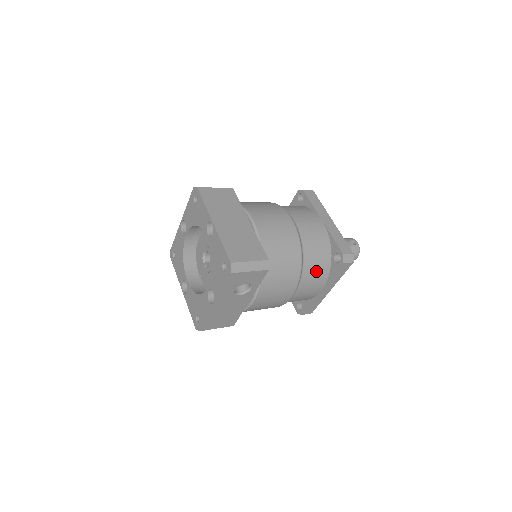
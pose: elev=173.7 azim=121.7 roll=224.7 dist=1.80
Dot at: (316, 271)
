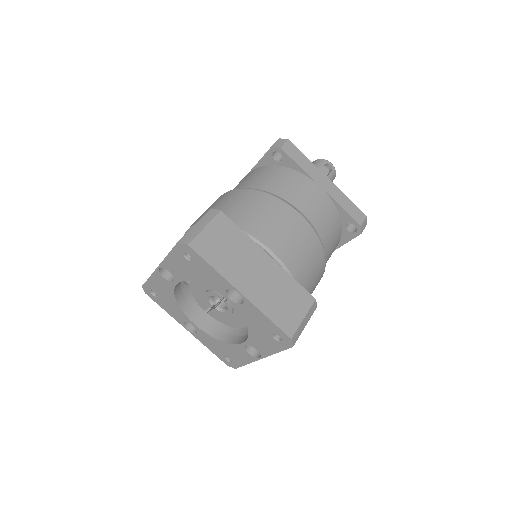
Dot at: (332, 250)
